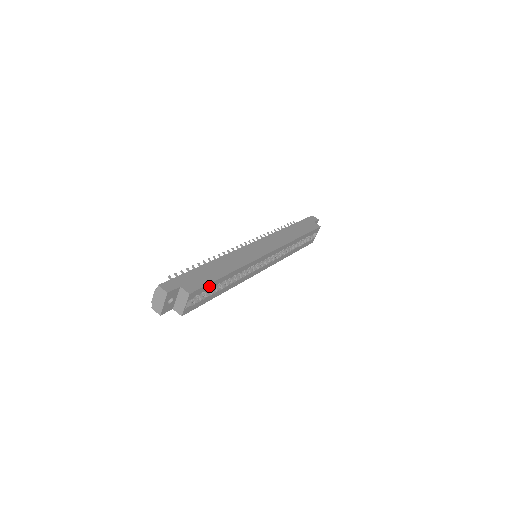
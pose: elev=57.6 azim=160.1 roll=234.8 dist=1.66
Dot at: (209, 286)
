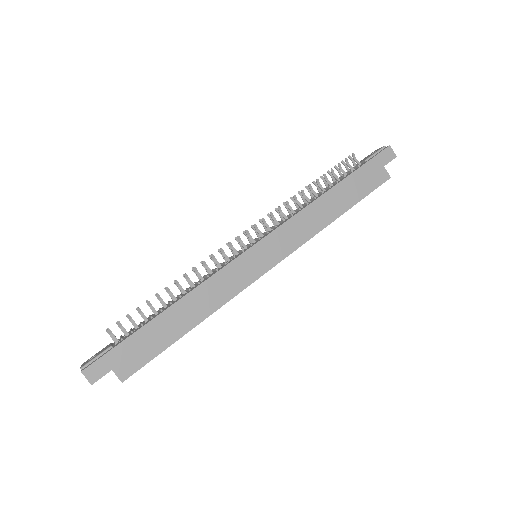
Dot at: (157, 354)
